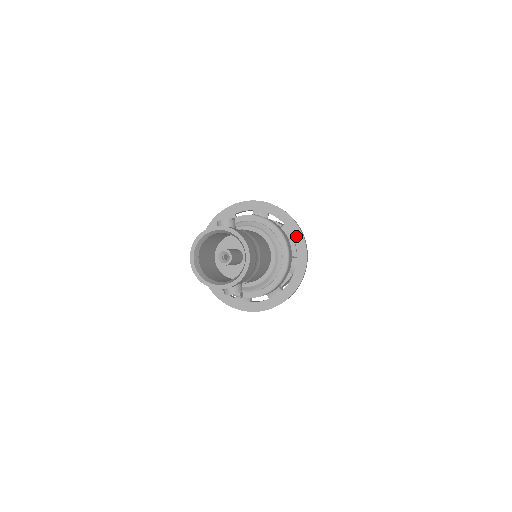
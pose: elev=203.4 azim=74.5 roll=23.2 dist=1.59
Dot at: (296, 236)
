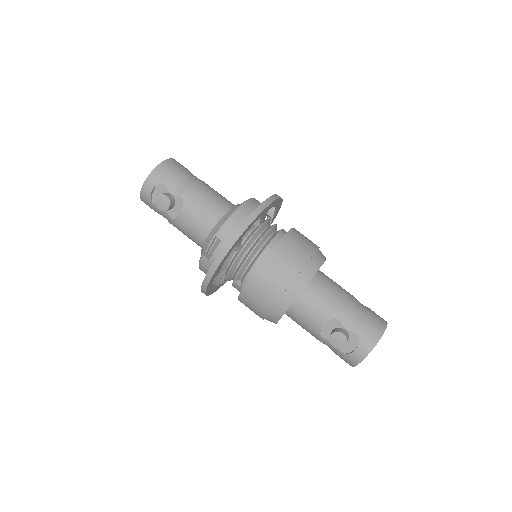
Dot at: occluded
